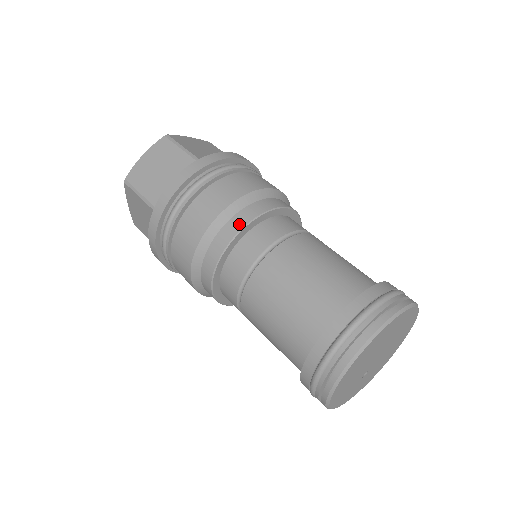
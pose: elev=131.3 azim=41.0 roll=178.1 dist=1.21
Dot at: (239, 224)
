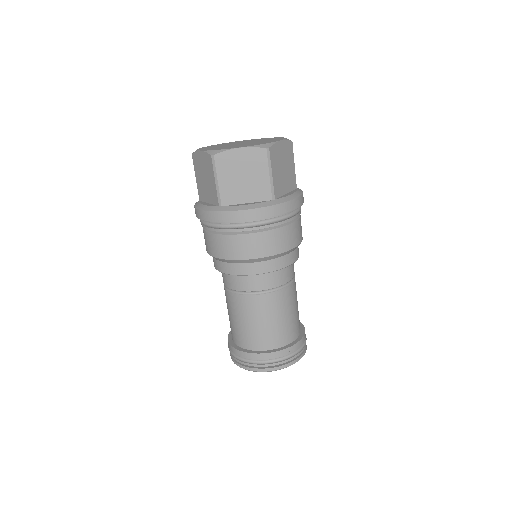
Dot at: (263, 269)
